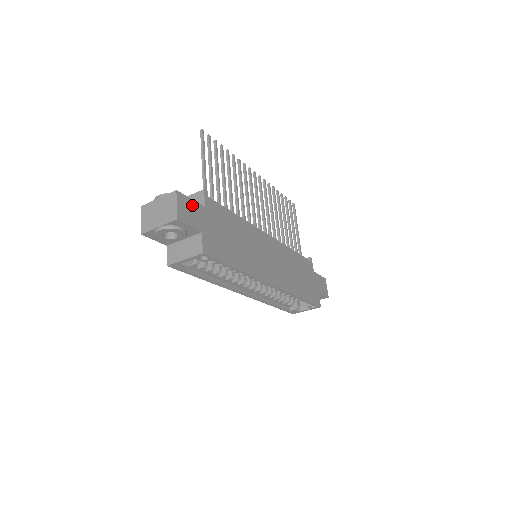
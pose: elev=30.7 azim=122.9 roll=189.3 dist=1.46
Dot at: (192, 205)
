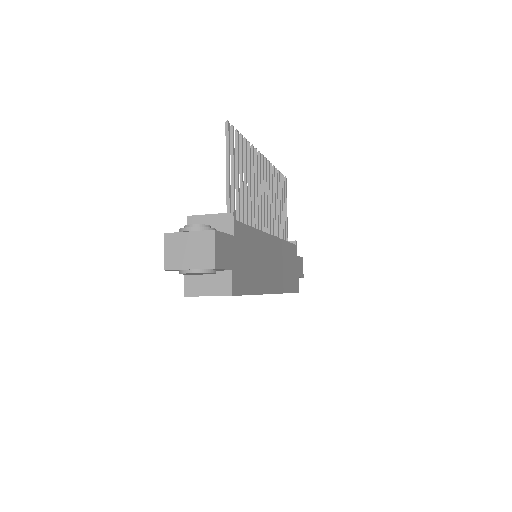
Dot at: (225, 241)
